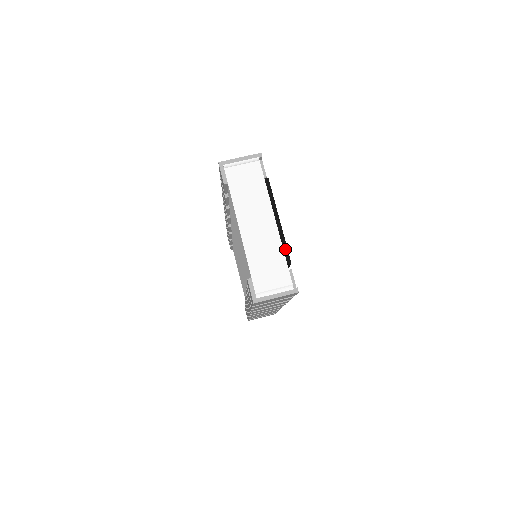
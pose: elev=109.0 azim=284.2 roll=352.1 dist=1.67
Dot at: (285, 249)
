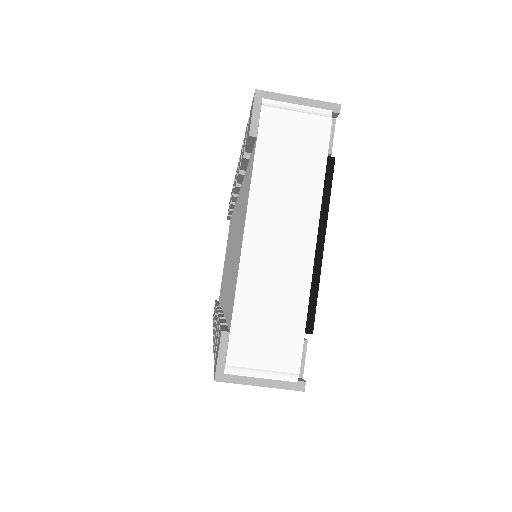
Dot at: (312, 303)
